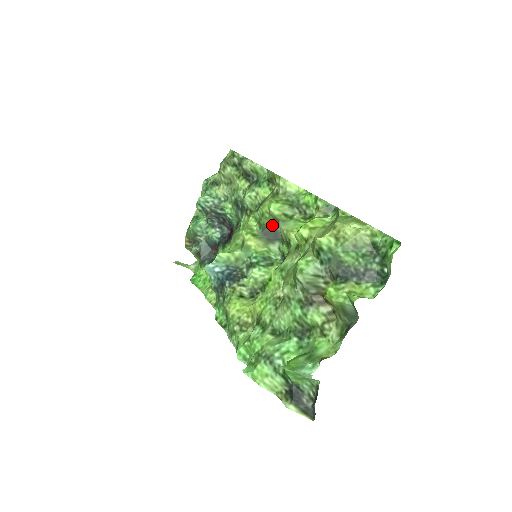
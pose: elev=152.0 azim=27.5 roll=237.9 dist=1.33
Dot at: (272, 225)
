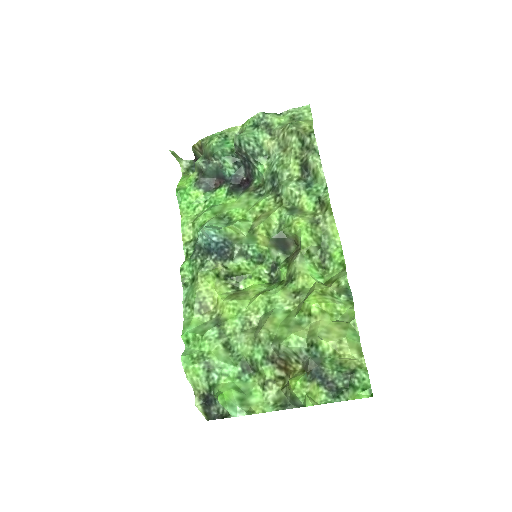
Dot at: (289, 239)
